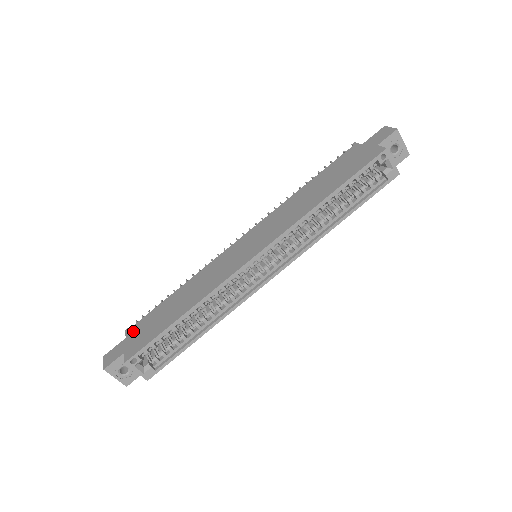
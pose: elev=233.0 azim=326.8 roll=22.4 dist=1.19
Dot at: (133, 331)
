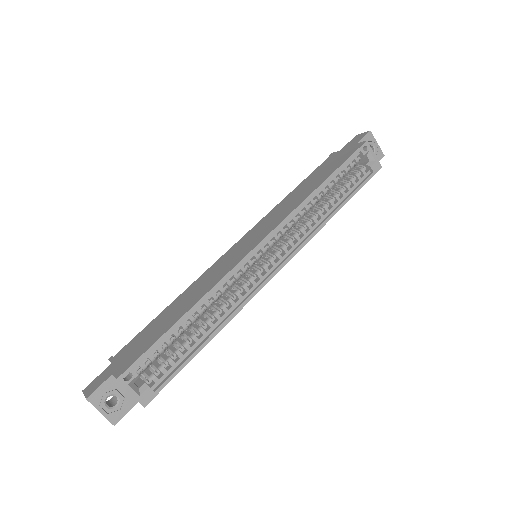
Dot at: (121, 354)
